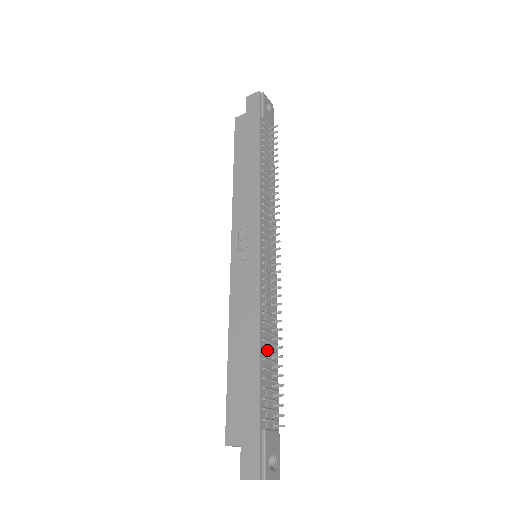
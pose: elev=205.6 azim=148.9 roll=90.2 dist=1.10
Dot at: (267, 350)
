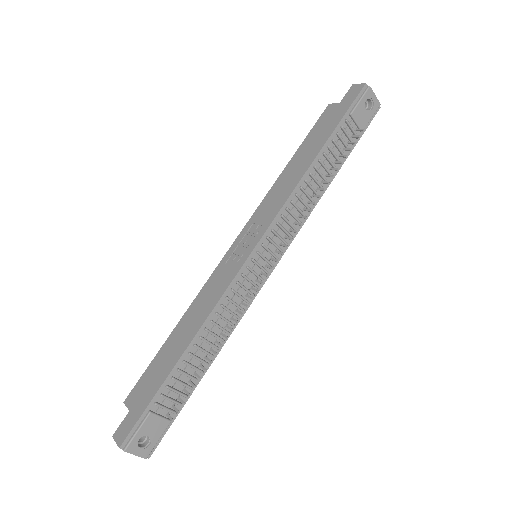
Dot at: (199, 348)
